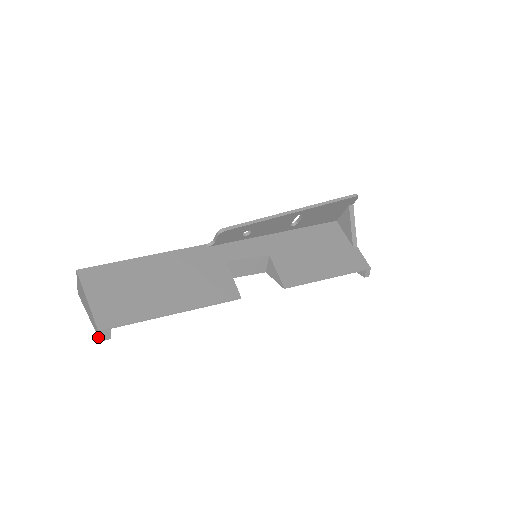
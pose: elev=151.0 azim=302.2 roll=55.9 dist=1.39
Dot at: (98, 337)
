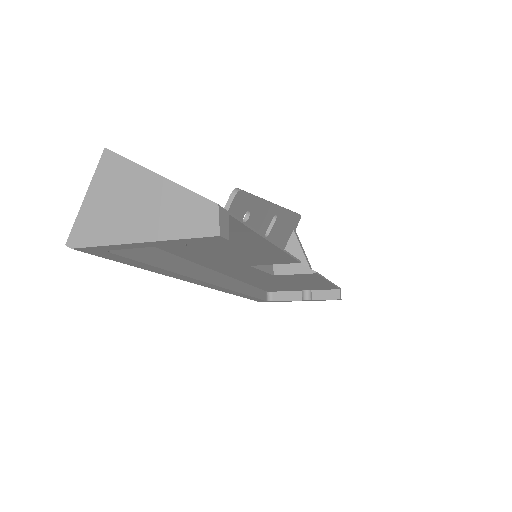
Dot at: (207, 235)
